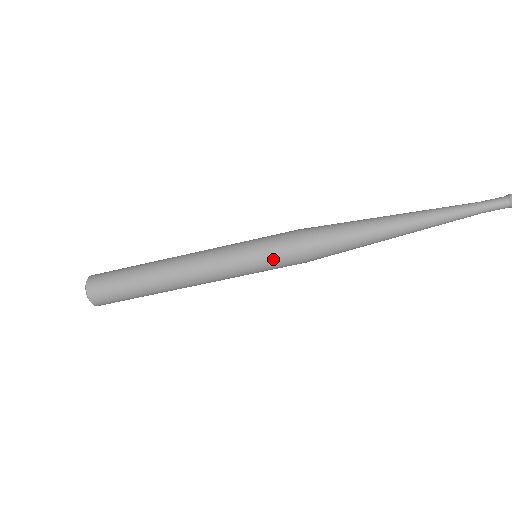
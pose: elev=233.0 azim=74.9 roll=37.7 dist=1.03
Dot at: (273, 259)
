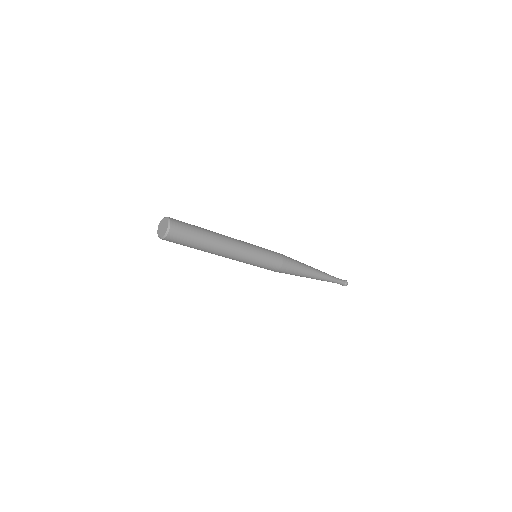
Dot at: (267, 266)
